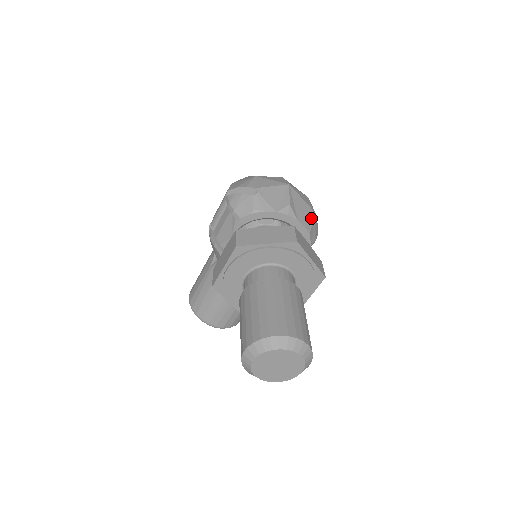
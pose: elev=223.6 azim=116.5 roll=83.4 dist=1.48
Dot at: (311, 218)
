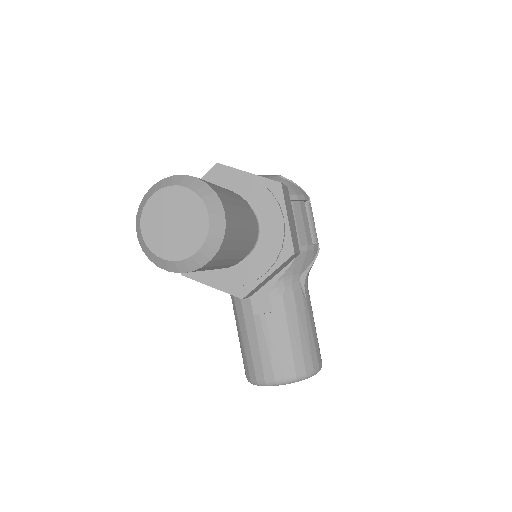
Dot at: (275, 177)
